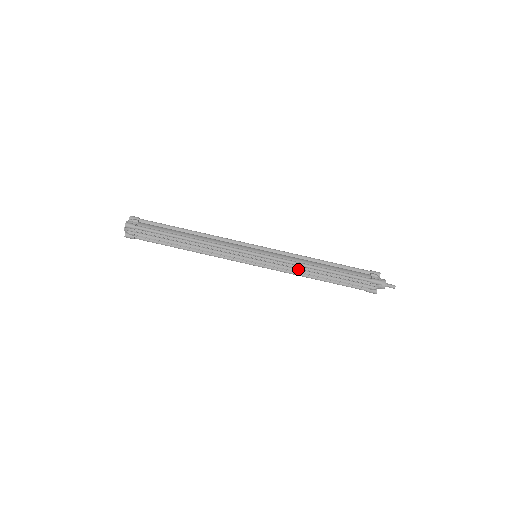
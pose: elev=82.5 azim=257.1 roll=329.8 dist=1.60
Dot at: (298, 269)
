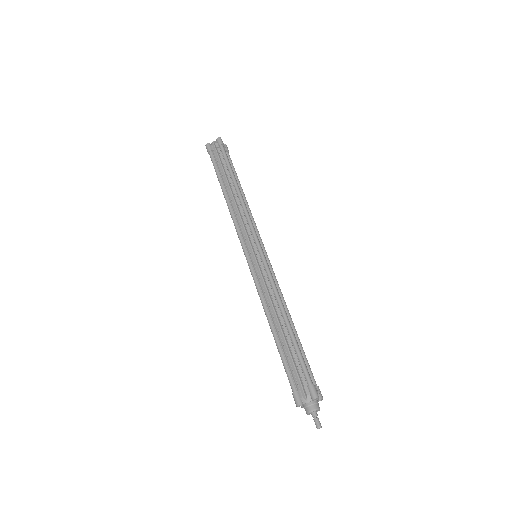
Dot at: (270, 299)
